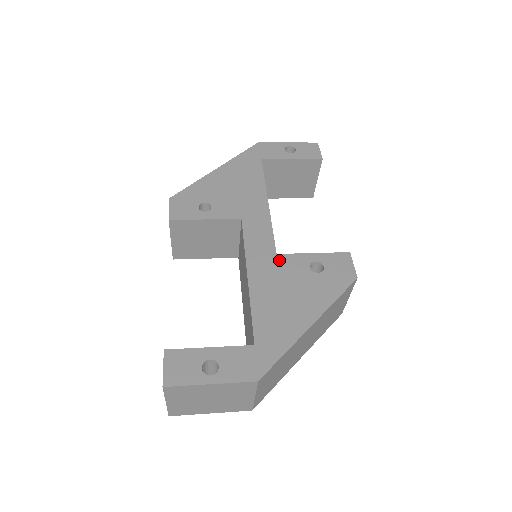
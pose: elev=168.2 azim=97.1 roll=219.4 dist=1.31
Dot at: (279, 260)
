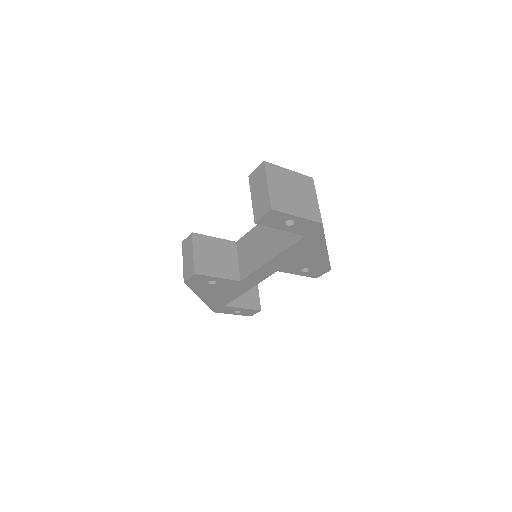
Dot at: occluded
